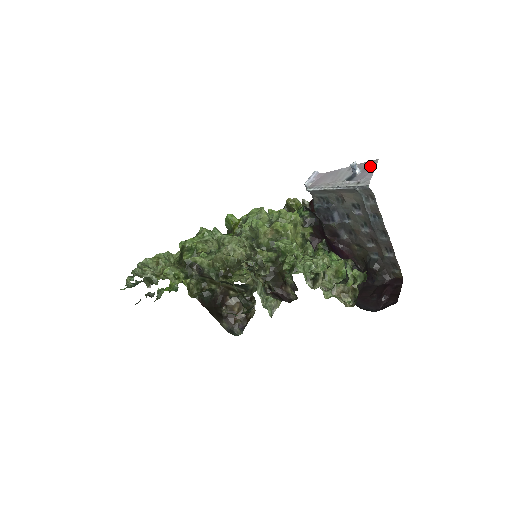
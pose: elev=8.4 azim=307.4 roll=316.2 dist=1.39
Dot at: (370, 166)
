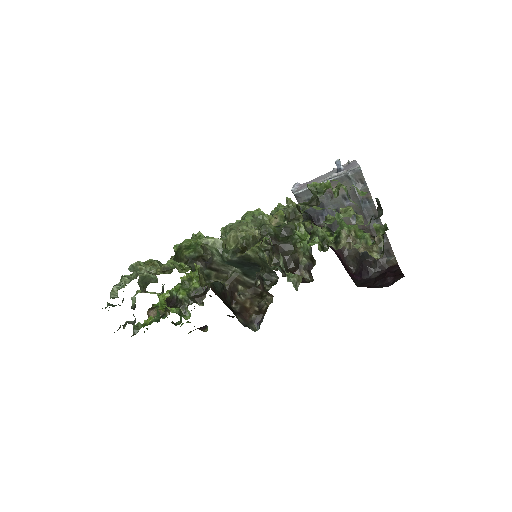
Dot at: (351, 163)
